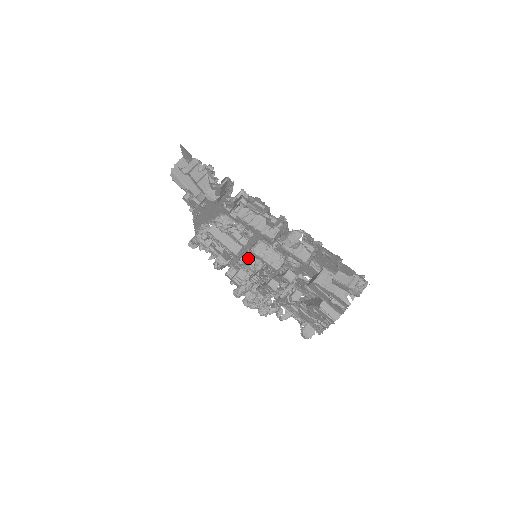
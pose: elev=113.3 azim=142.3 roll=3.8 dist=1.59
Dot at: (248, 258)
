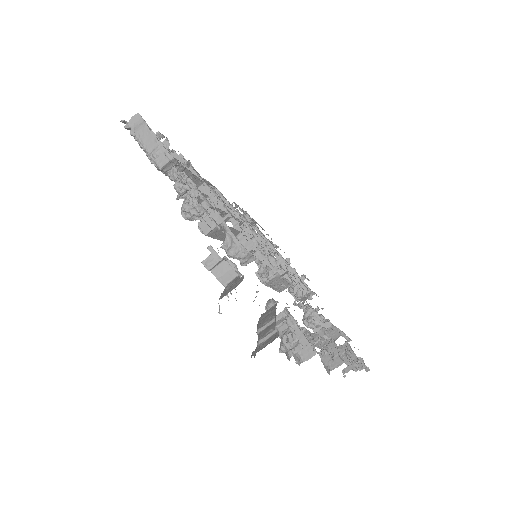
Dot at: occluded
